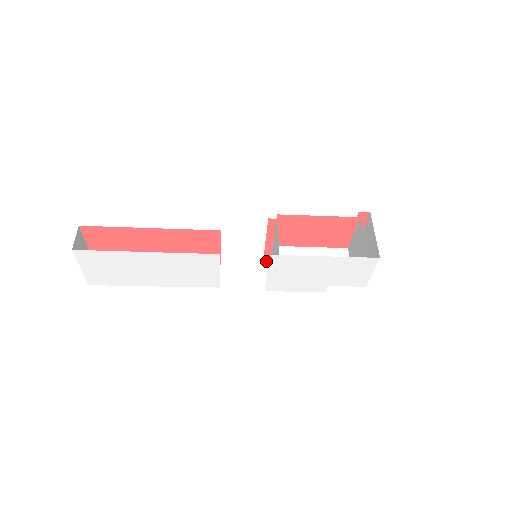
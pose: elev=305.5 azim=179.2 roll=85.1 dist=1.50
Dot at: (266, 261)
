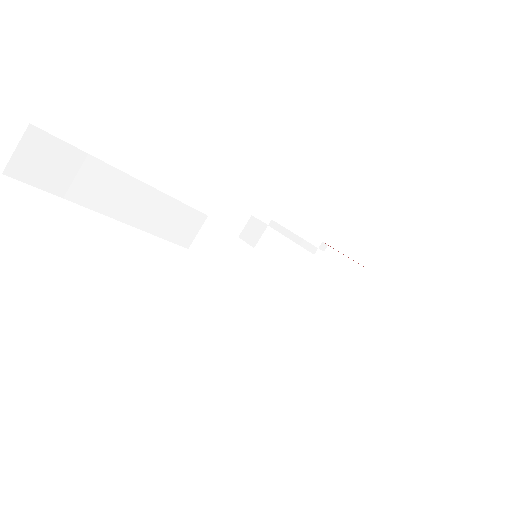
Dot at: (250, 223)
